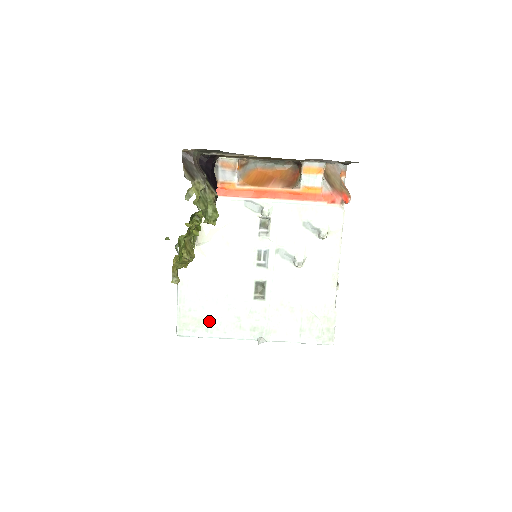
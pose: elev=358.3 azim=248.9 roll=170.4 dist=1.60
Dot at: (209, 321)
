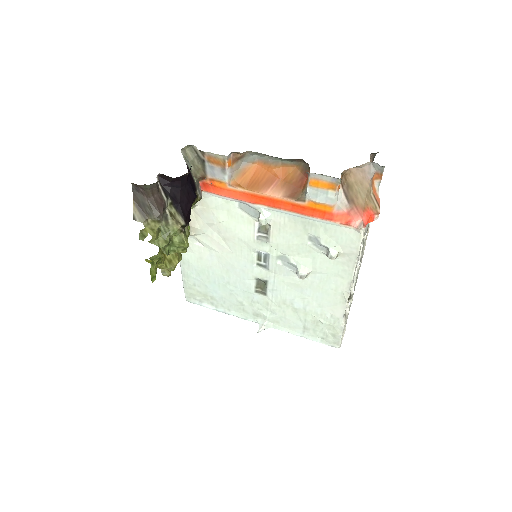
Dot at: (213, 298)
